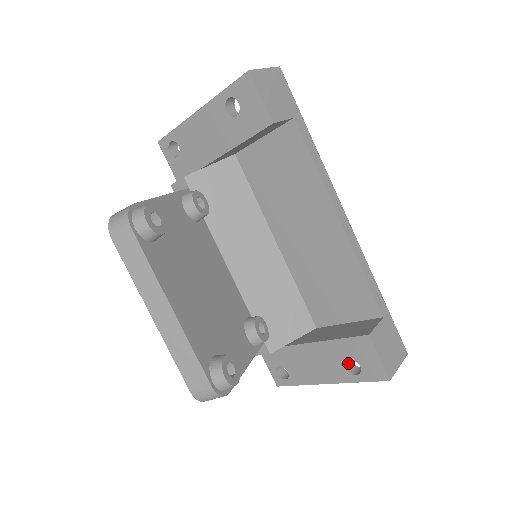
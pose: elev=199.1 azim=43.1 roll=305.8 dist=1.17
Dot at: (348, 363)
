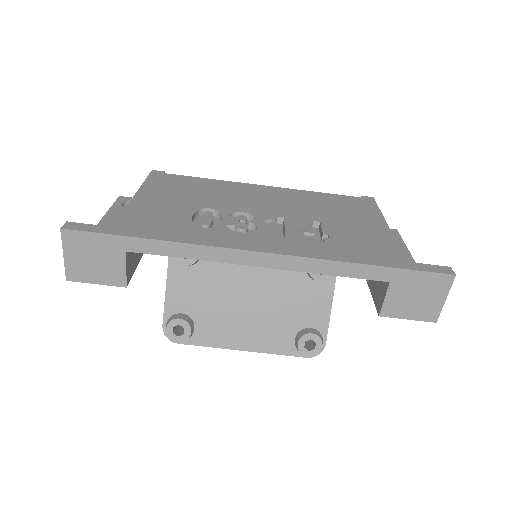
Dot at: occluded
